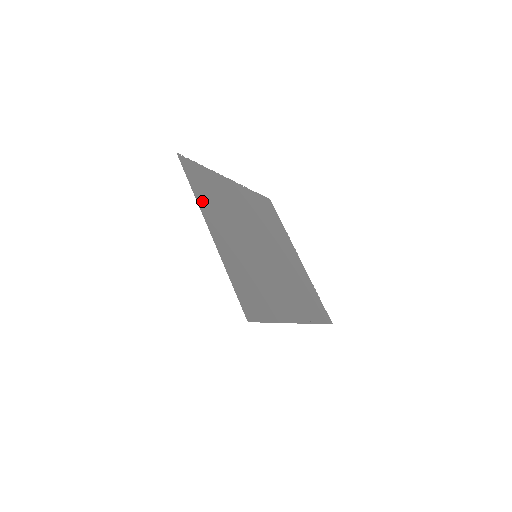
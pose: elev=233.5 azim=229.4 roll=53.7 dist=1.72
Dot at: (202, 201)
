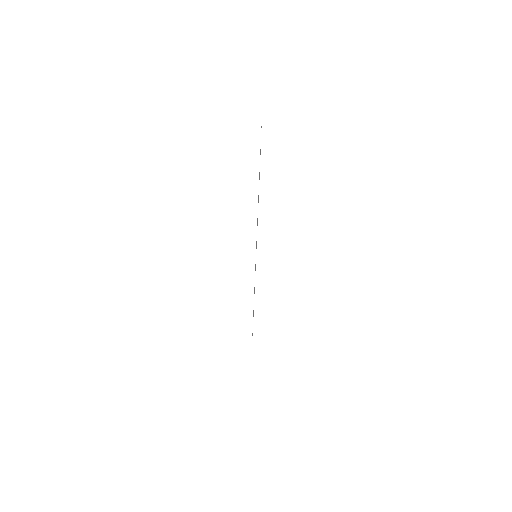
Dot at: occluded
